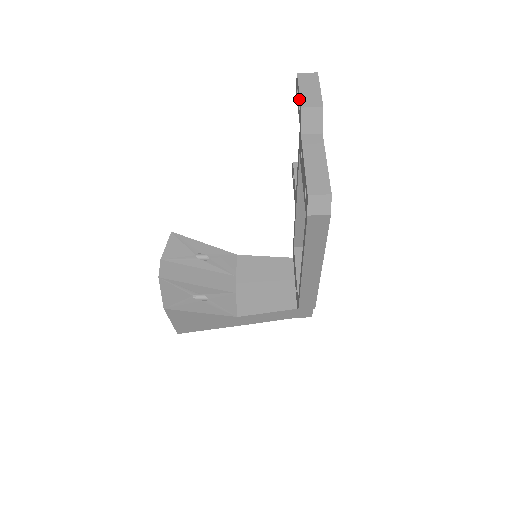
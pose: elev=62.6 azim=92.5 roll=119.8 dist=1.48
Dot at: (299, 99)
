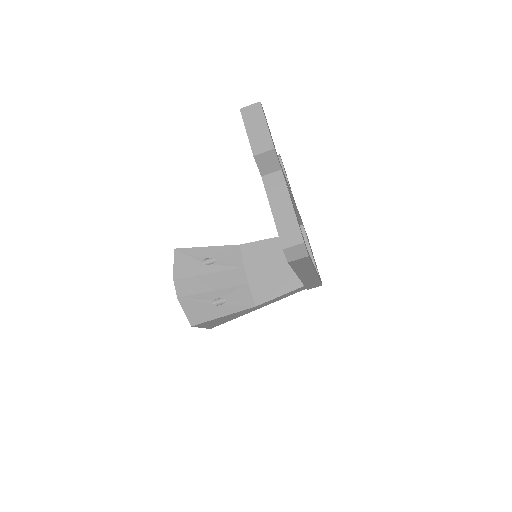
Dot at: (249, 142)
